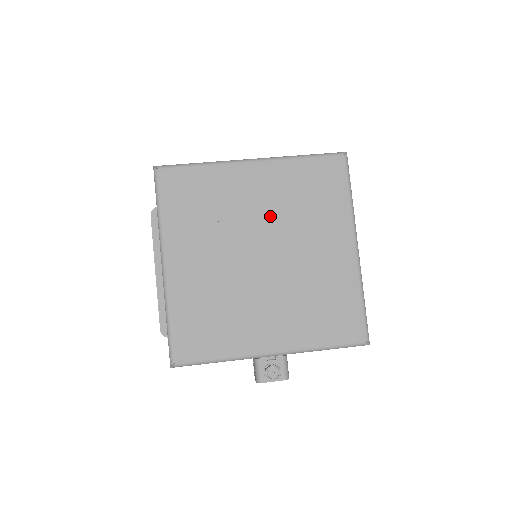
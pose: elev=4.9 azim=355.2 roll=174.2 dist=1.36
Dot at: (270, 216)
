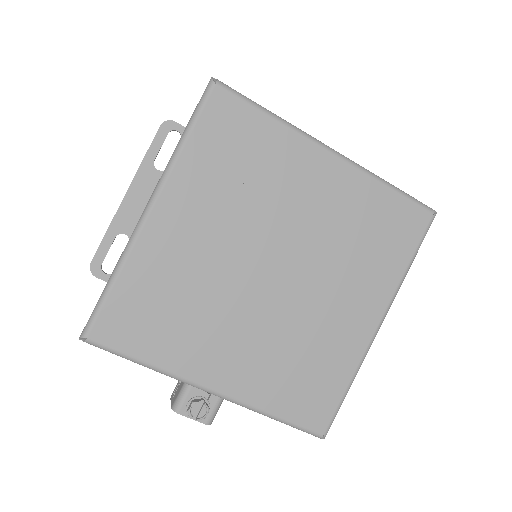
Dot at: (311, 231)
